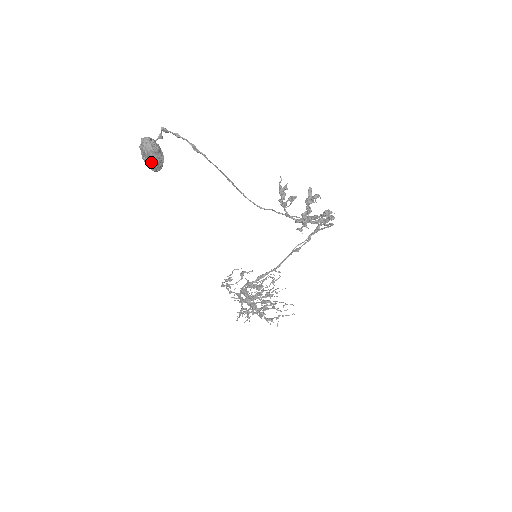
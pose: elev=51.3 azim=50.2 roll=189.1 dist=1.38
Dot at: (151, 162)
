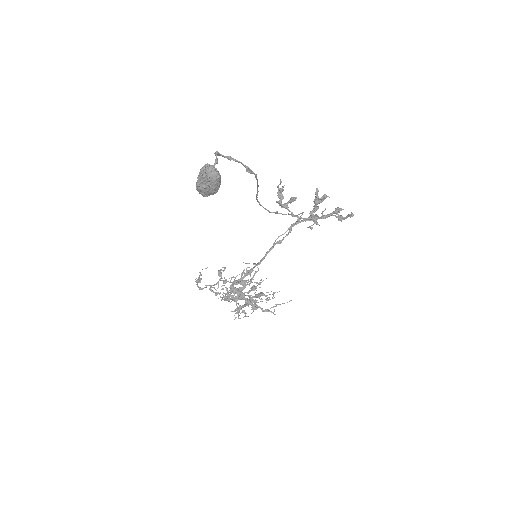
Dot at: (212, 189)
